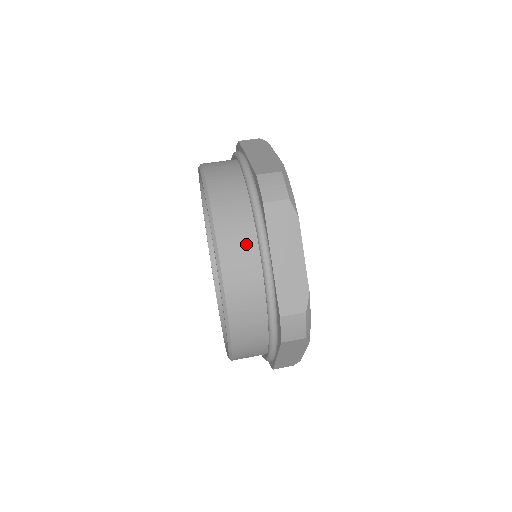
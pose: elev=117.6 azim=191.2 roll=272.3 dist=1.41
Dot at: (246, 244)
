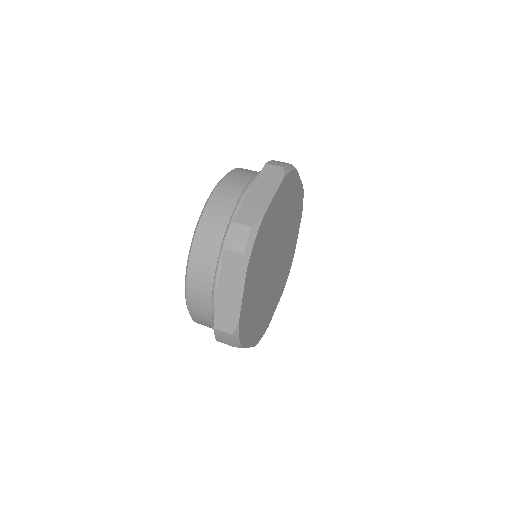
Dot at: (241, 184)
